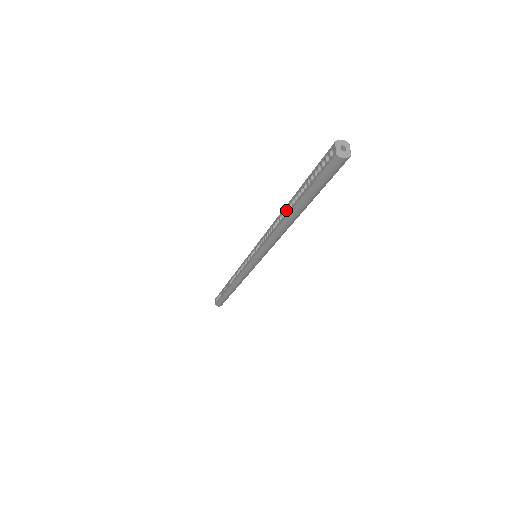
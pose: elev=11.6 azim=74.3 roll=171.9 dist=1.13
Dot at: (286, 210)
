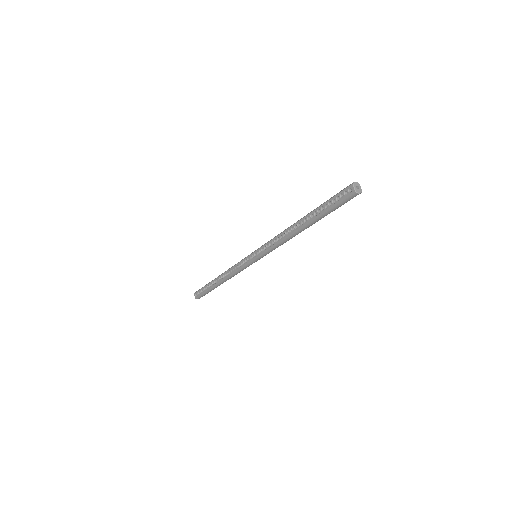
Dot at: (298, 224)
